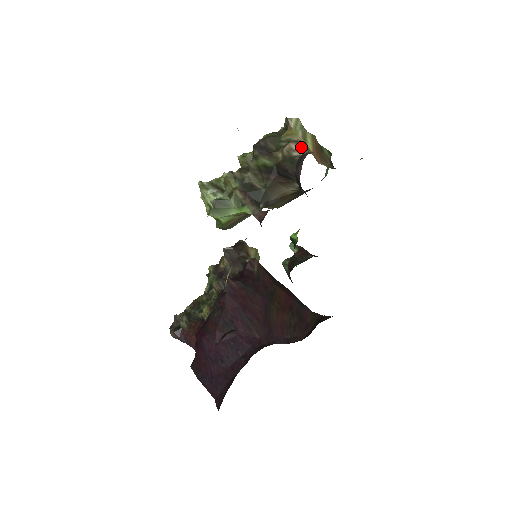
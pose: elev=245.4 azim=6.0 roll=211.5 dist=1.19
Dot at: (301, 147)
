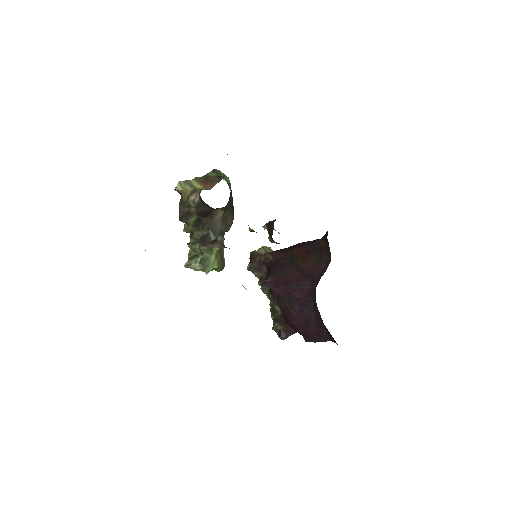
Dot at: (195, 194)
